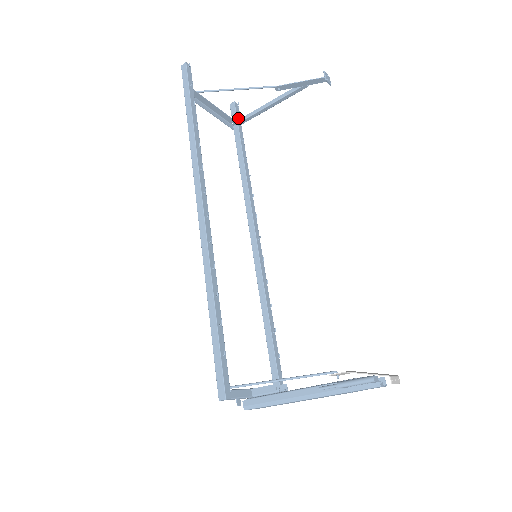
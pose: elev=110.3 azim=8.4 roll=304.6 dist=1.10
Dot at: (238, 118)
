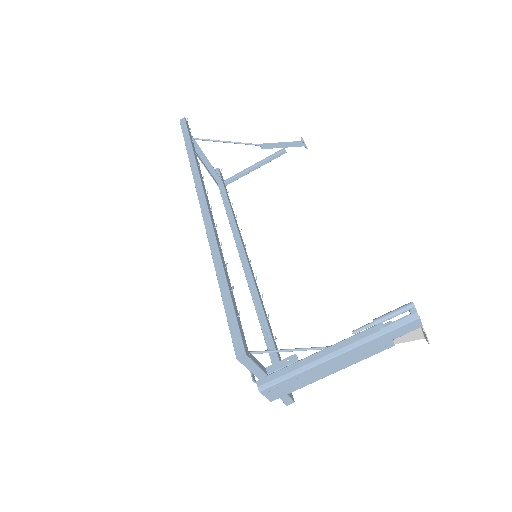
Dot at: (222, 178)
